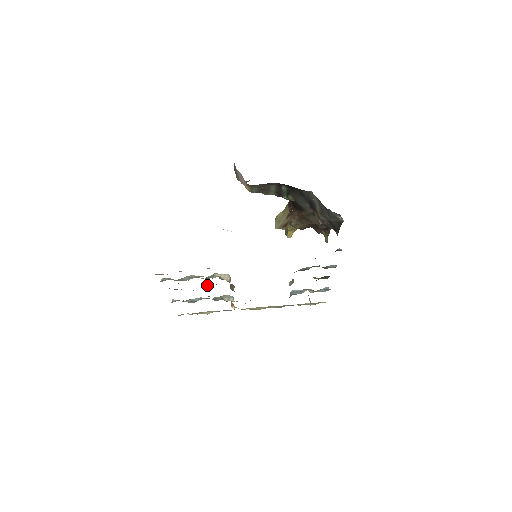
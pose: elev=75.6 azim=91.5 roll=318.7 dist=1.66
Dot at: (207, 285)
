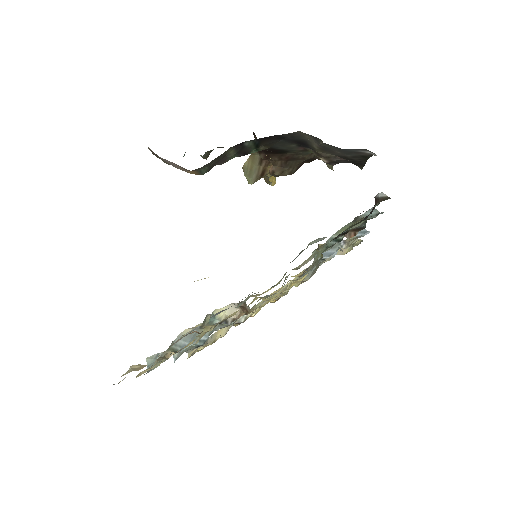
Dot at: occluded
